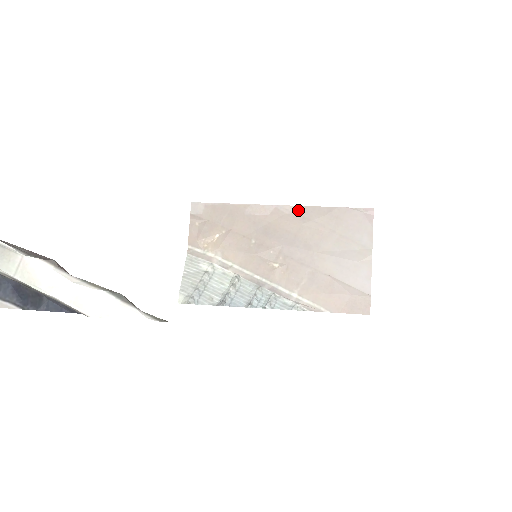
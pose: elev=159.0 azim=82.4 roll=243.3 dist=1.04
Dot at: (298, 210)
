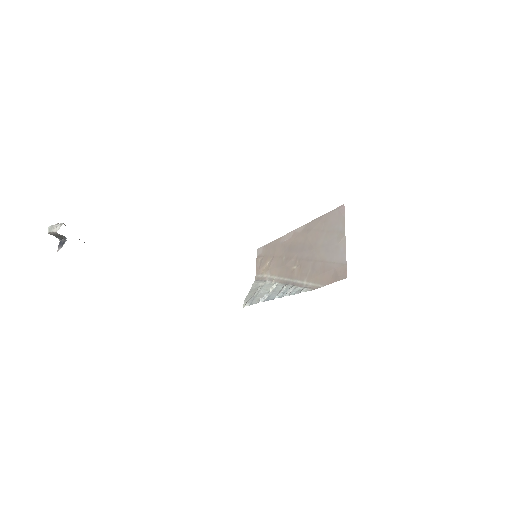
Dot at: (305, 227)
